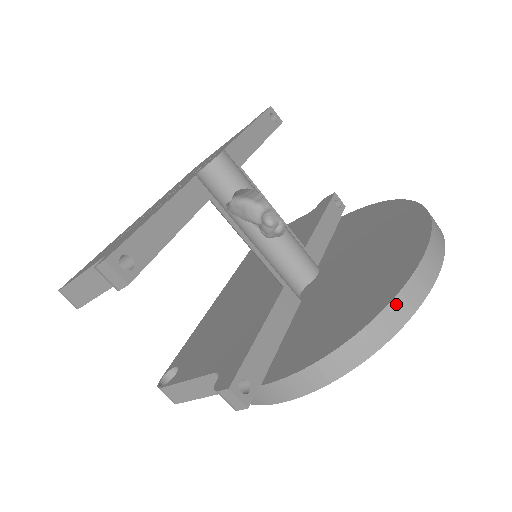
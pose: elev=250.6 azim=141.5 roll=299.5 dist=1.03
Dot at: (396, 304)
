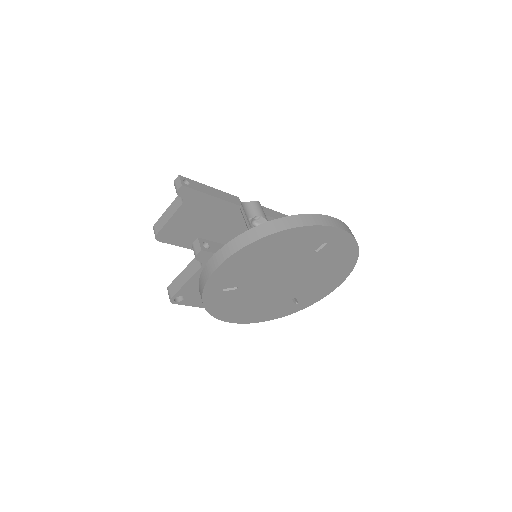
Dot at: (294, 218)
